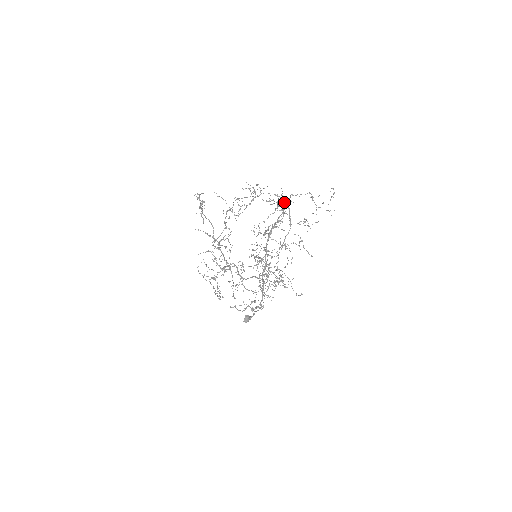
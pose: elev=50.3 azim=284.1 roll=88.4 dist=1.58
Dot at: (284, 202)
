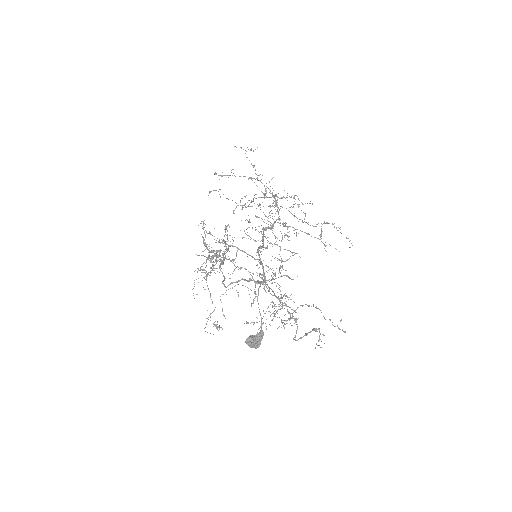
Dot at: (276, 205)
